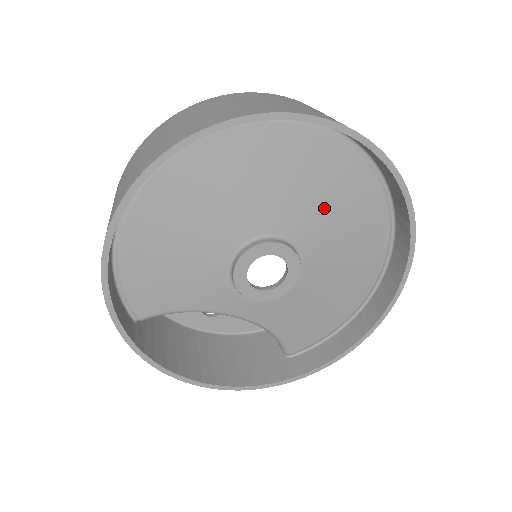
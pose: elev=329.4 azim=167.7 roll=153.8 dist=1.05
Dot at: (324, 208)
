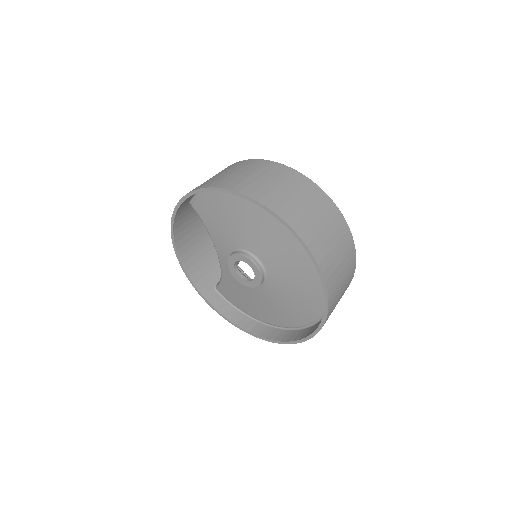
Dot at: (292, 290)
